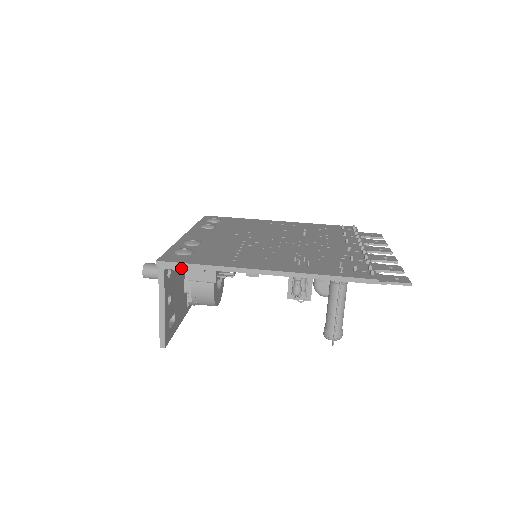
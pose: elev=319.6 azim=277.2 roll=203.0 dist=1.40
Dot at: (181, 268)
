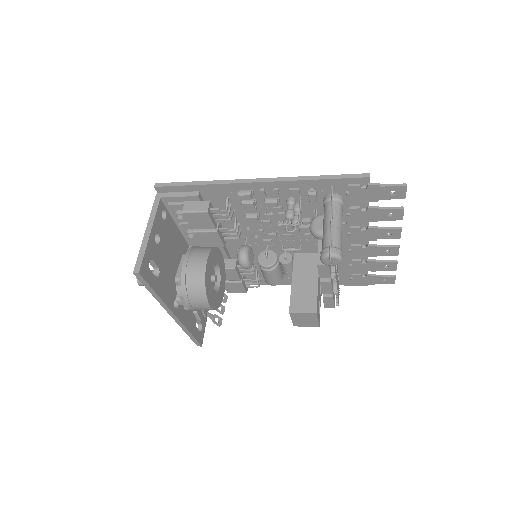
Dot at: (177, 195)
